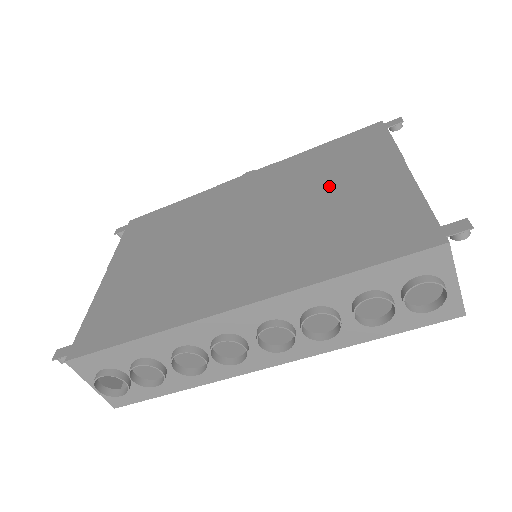
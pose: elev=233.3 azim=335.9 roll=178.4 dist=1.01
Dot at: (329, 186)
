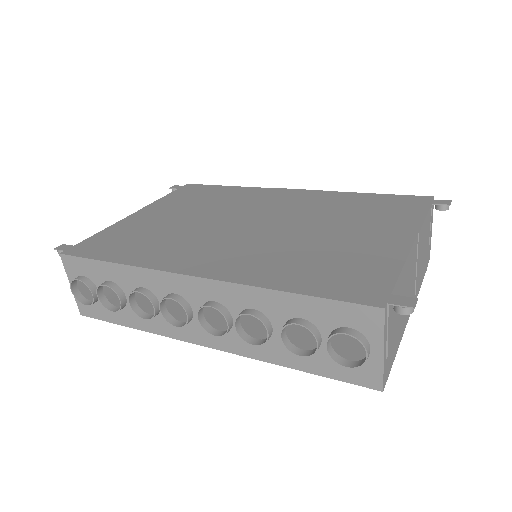
Dot at: (343, 225)
